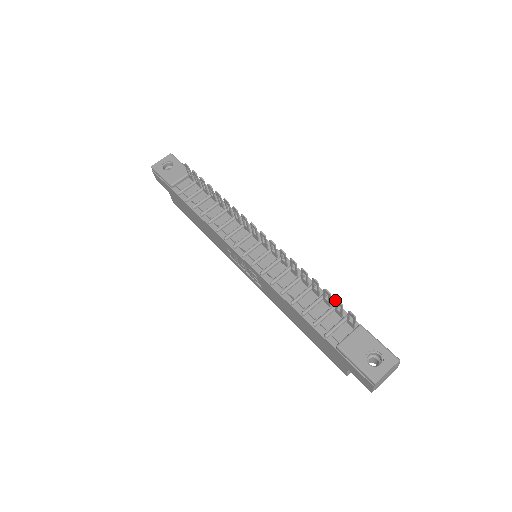
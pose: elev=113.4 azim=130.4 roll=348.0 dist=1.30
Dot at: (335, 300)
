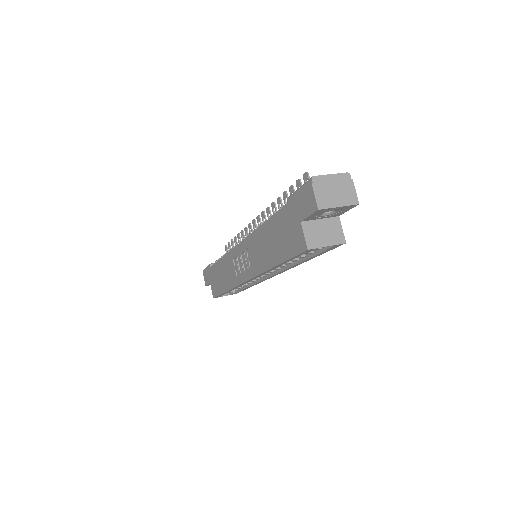
Dot at: occluded
